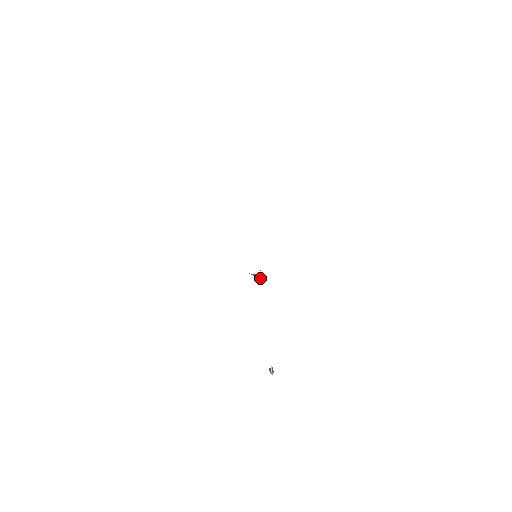
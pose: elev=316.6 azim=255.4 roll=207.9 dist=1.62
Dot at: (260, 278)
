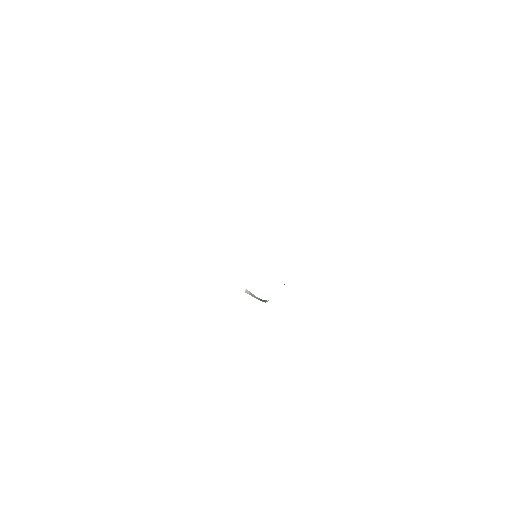
Dot at: occluded
